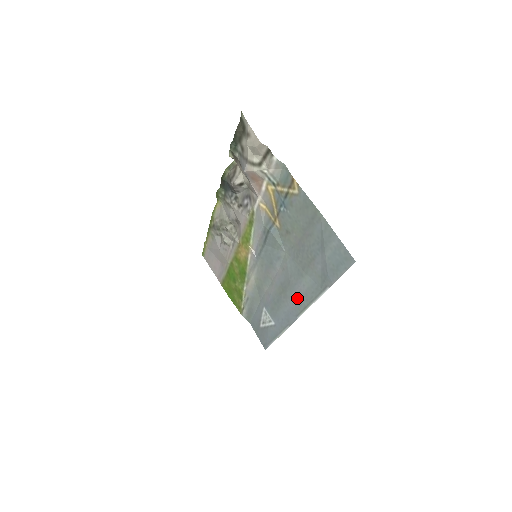
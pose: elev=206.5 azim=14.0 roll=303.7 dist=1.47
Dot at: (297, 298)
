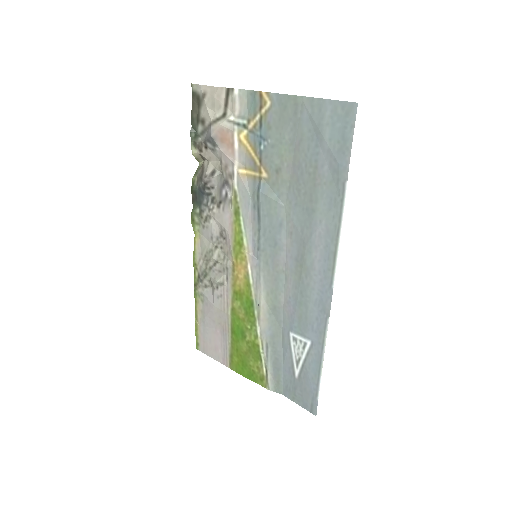
Dot at: (320, 254)
